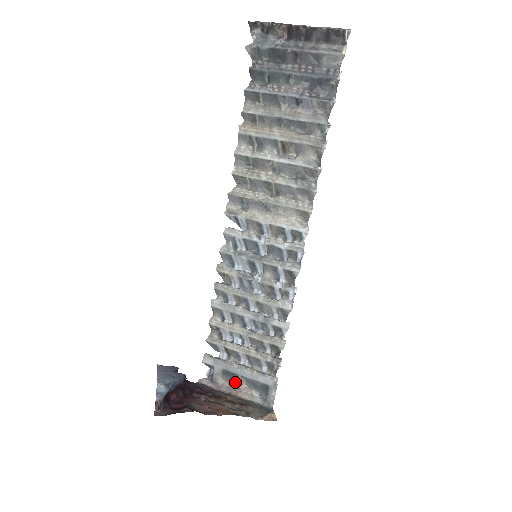
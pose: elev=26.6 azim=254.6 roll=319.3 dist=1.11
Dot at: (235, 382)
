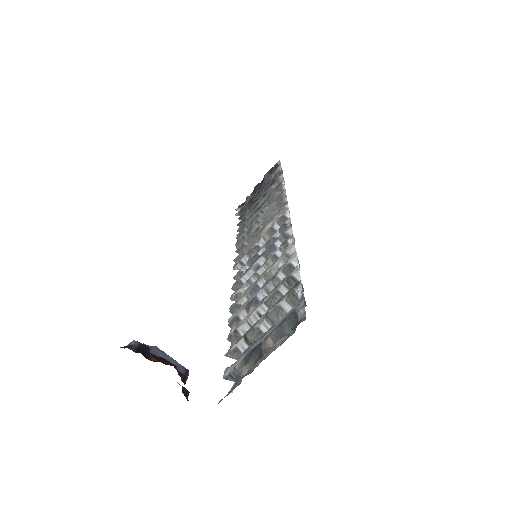
Dot at: (260, 354)
